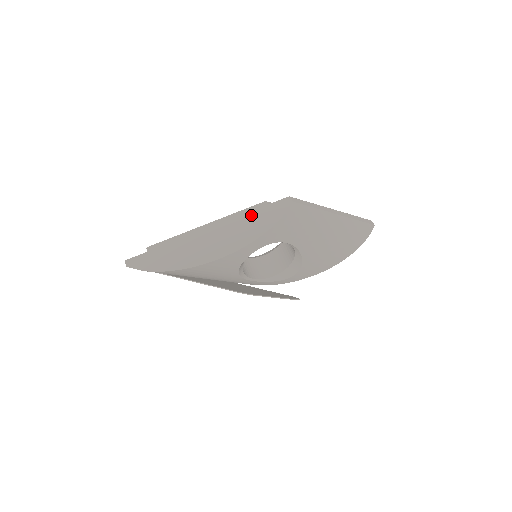
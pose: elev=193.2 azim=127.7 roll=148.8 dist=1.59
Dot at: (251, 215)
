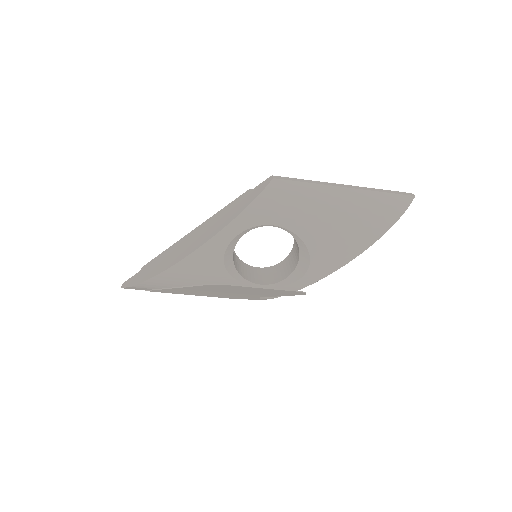
Dot at: (232, 206)
